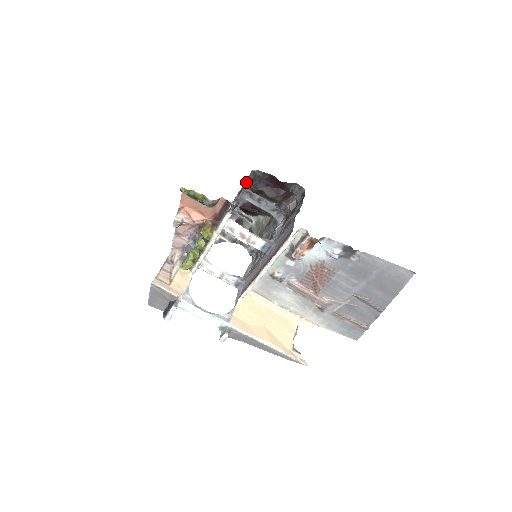
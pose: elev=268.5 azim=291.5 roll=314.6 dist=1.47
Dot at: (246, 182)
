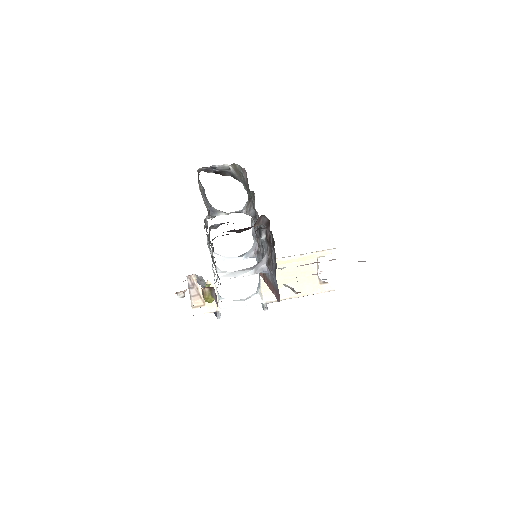
Dot at: occluded
